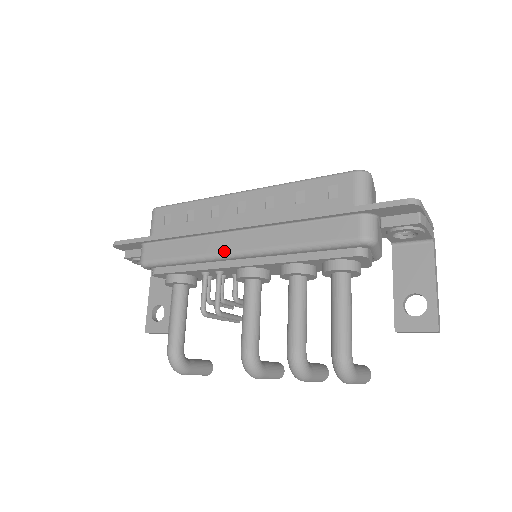
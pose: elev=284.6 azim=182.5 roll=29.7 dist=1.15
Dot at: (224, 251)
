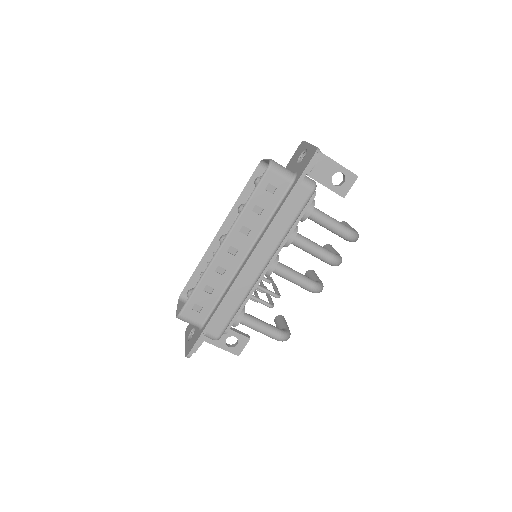
Dot at: (257, 276)
